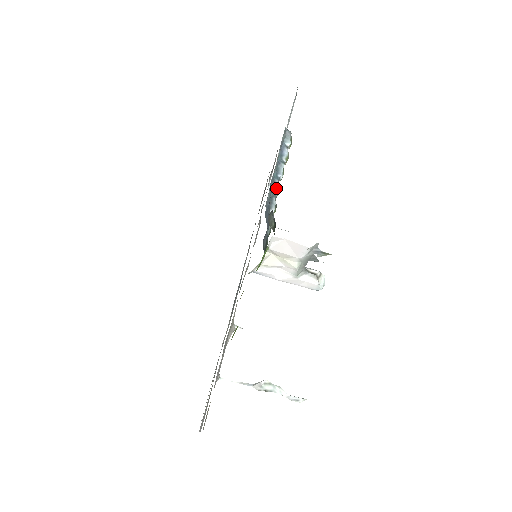
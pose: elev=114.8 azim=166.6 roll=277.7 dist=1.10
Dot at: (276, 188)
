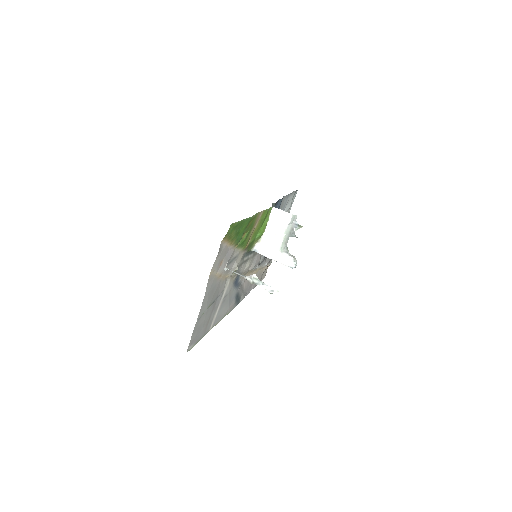
Dot at: occluded
